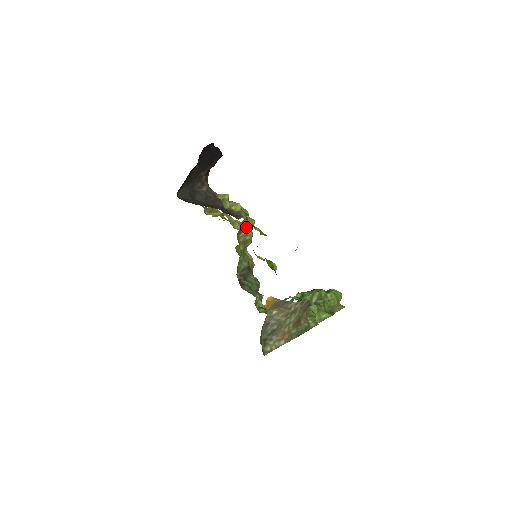
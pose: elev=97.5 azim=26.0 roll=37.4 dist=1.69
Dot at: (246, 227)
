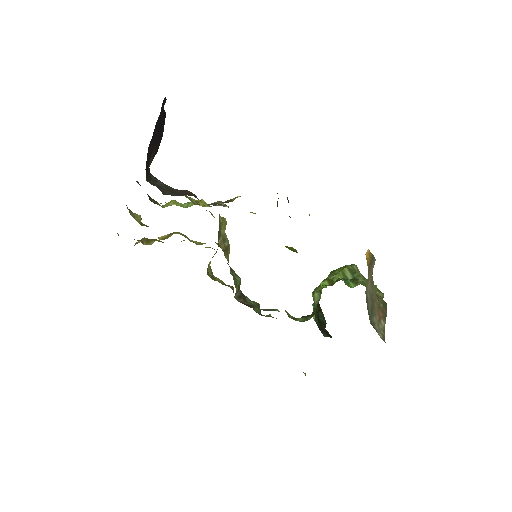
Dot at: (220, 230)
